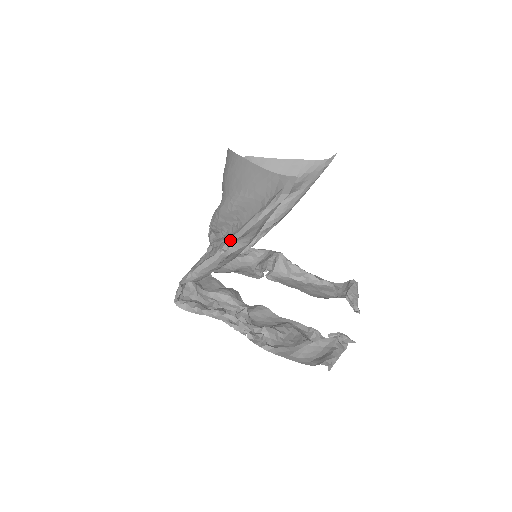
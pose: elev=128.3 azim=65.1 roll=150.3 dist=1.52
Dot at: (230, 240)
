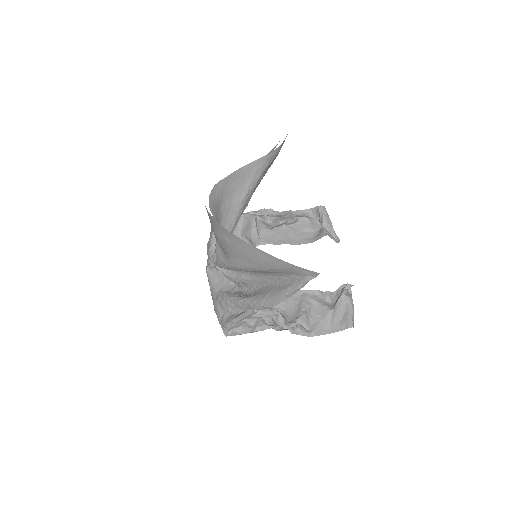
Dot at: (266, 306)
